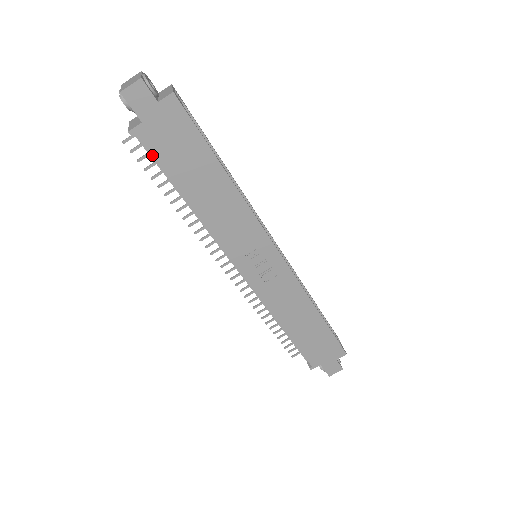
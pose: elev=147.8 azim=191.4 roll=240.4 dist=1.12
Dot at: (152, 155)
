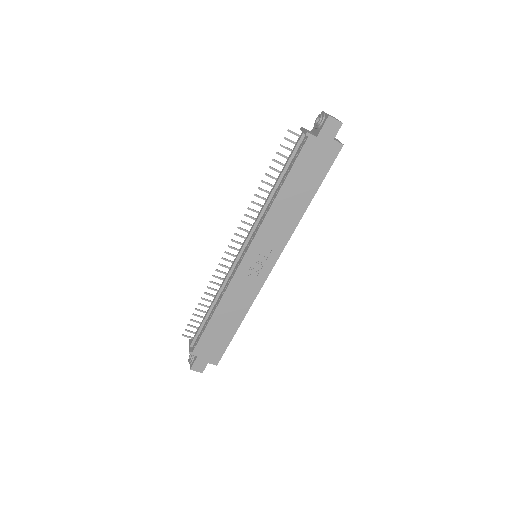
Dot at: (299, 154)
